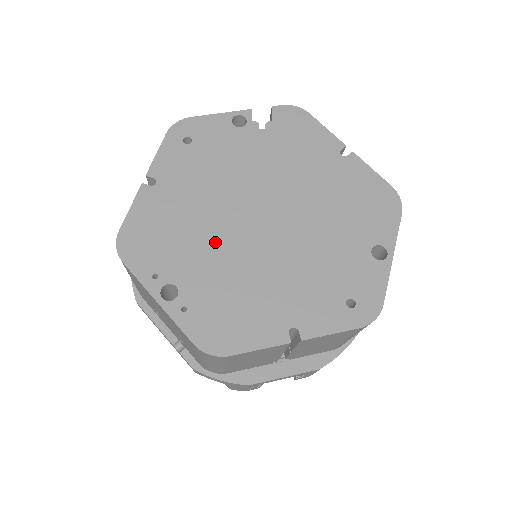
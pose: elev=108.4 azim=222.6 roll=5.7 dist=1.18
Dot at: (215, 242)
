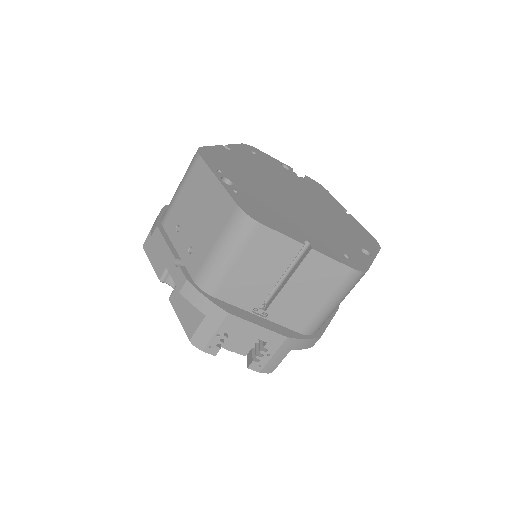
Dot at: (262, 186)
